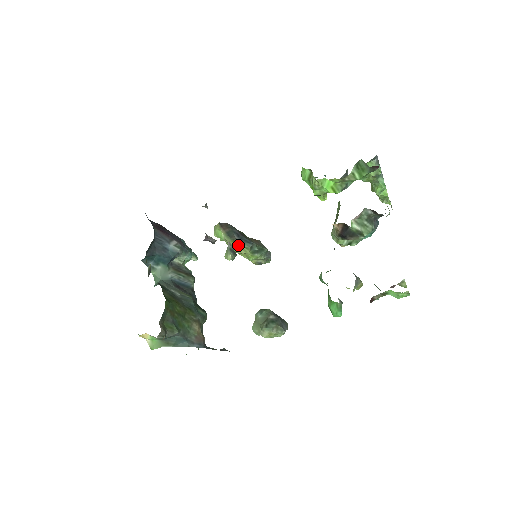
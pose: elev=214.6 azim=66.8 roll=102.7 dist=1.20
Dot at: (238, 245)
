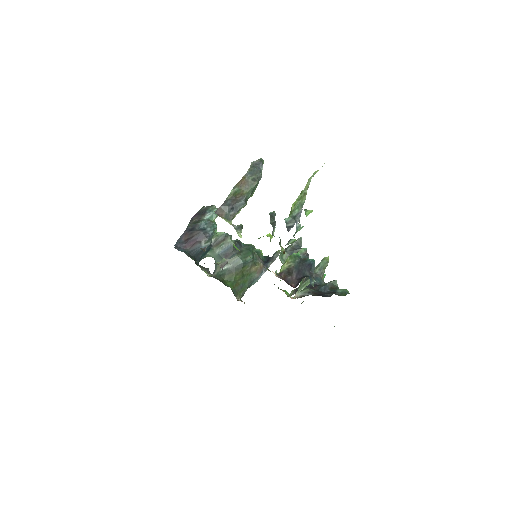
Dot at: (237, 213)
